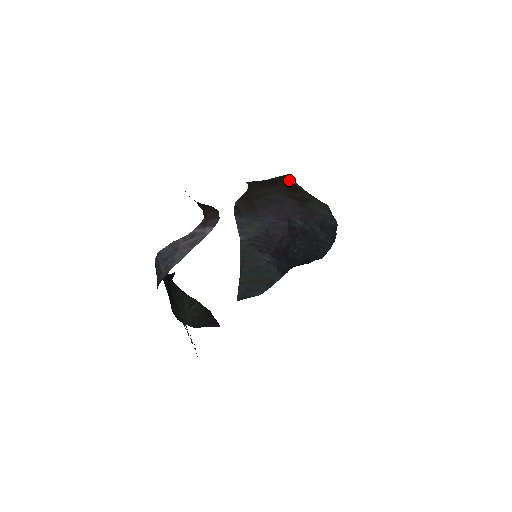
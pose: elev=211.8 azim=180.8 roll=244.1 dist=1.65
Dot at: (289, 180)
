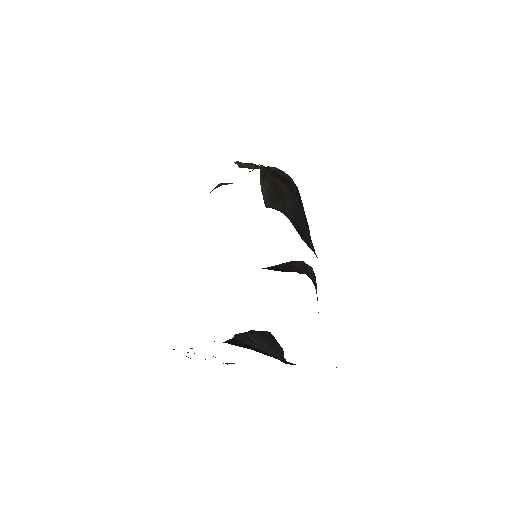
Dot at: (273, 173)
